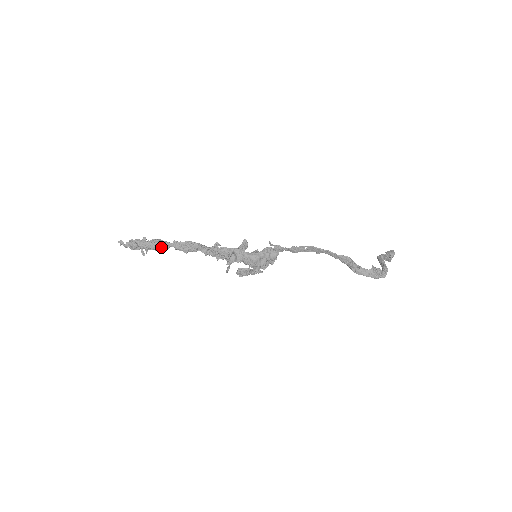
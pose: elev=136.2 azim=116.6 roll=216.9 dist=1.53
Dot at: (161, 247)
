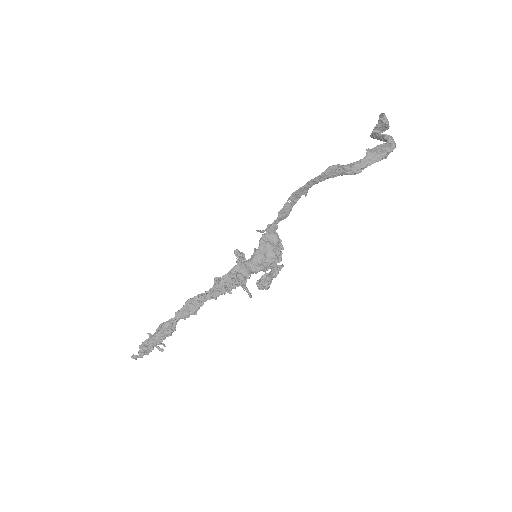
Dot at: (168, 329)
